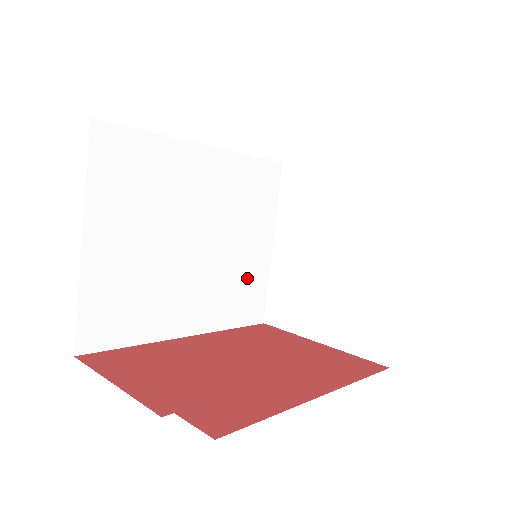
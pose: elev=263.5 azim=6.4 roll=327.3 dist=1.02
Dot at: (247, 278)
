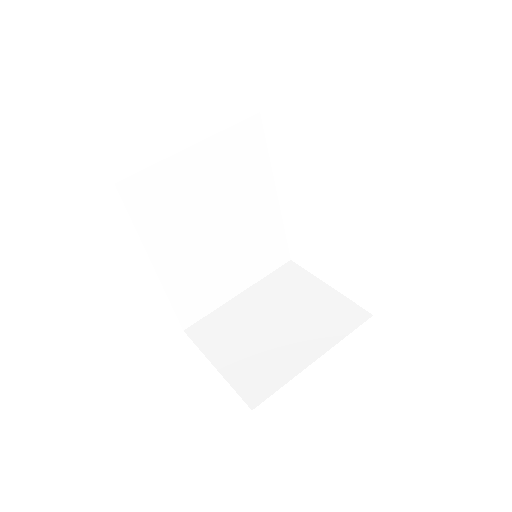
Dot at: (210, 289)
